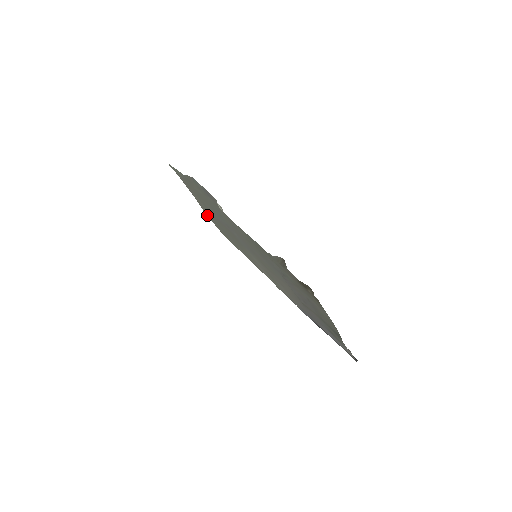
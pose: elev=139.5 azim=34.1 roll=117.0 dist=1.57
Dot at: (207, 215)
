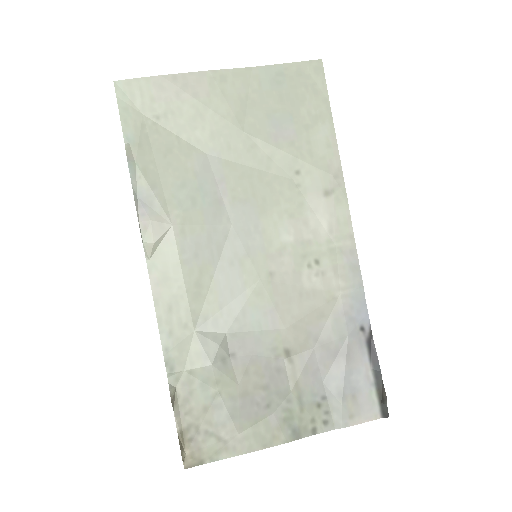
Dot at: (263, 67)
